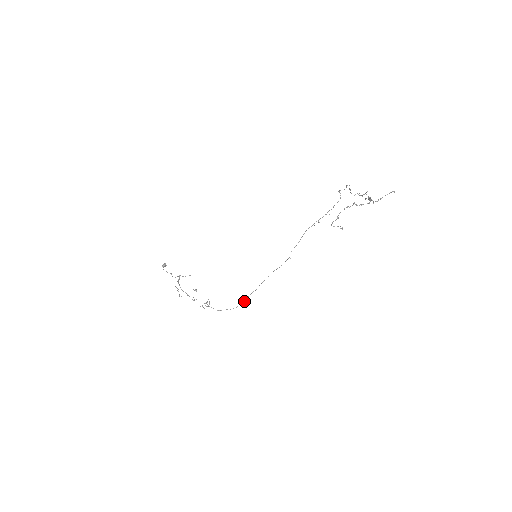
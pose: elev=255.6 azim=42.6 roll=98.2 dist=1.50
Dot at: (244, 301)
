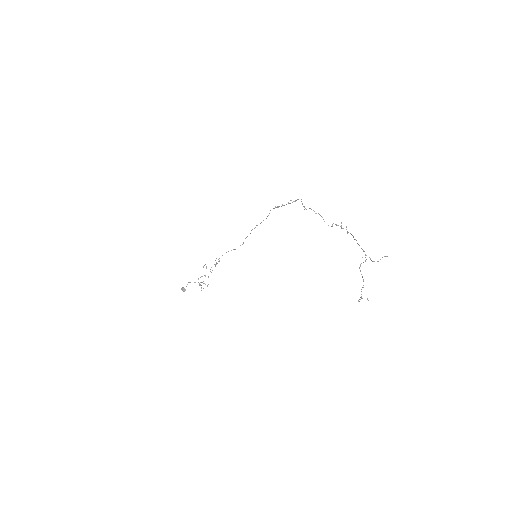
Dot at: occluded
